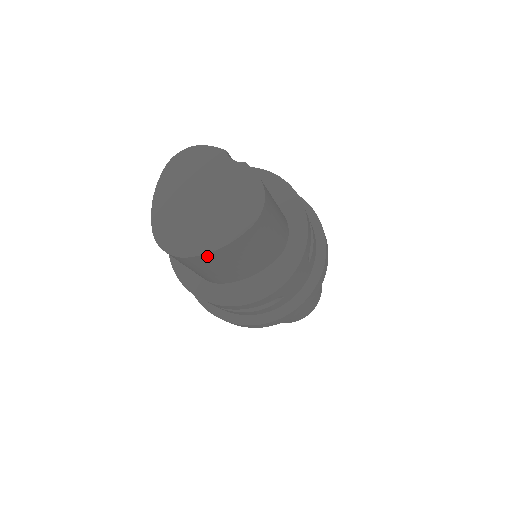
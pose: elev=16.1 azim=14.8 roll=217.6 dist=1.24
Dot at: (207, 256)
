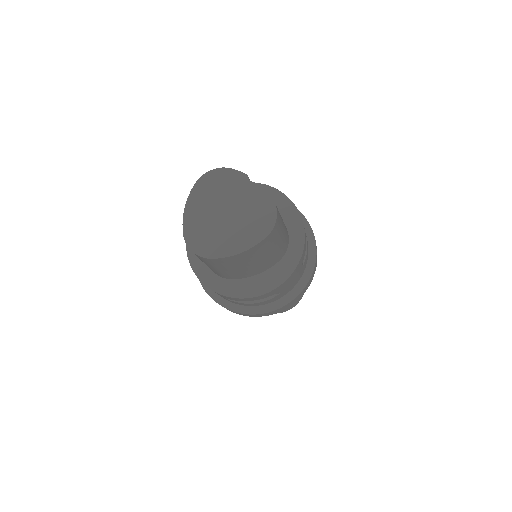
Dot at: (227, 259)
